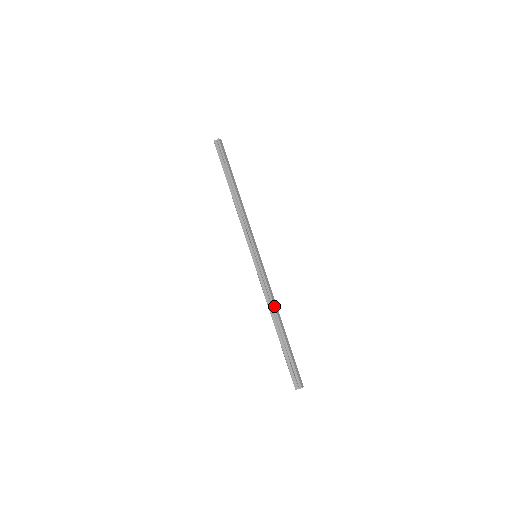
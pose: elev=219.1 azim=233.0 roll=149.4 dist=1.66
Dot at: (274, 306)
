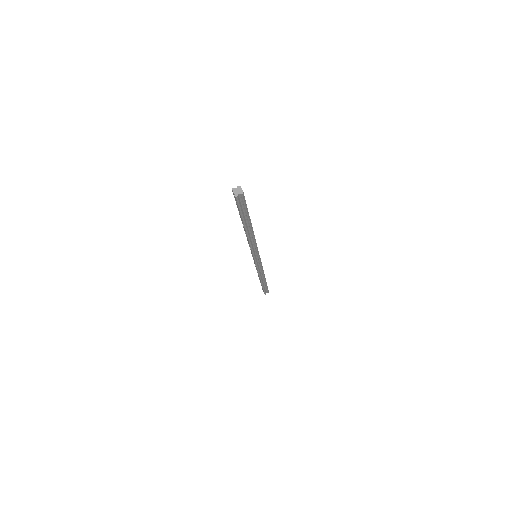
Dot at: occluded
